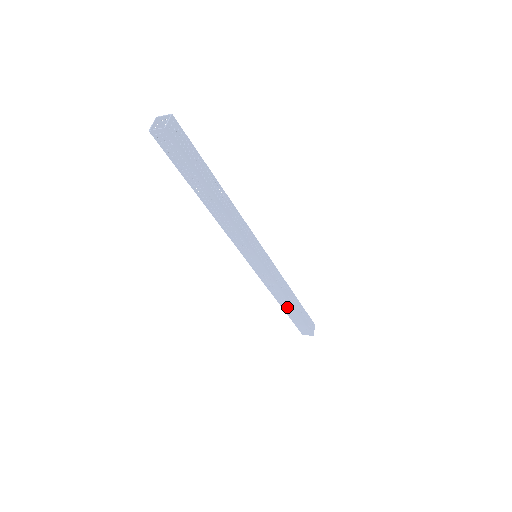
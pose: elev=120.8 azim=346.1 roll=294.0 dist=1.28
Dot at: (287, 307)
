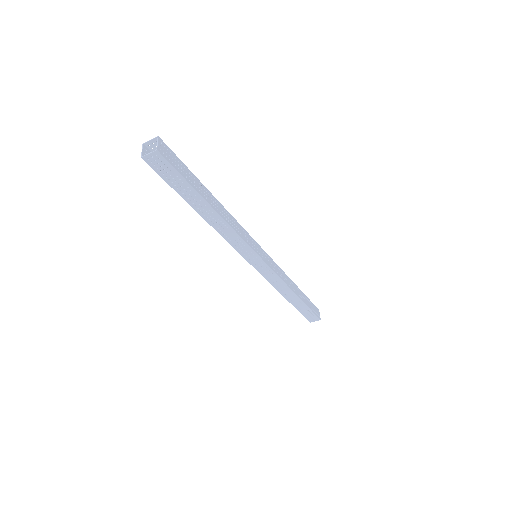
Dot at: (292, 298)
